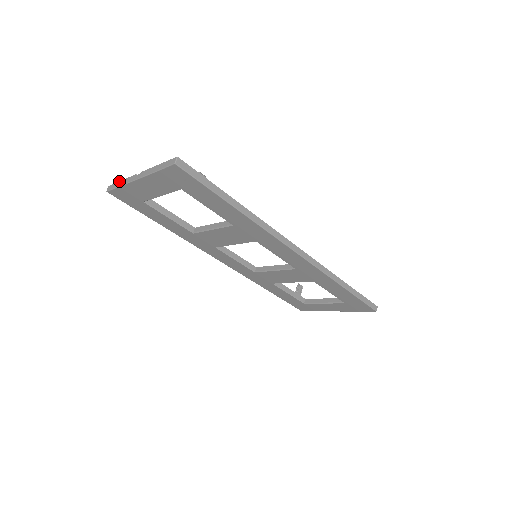
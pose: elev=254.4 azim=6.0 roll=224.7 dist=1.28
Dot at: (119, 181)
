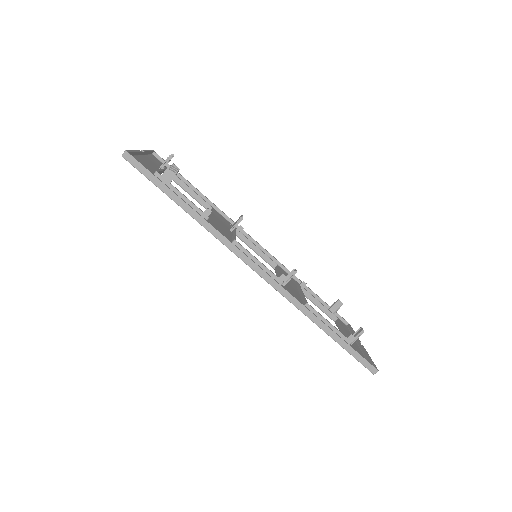
Dot at: occluded
